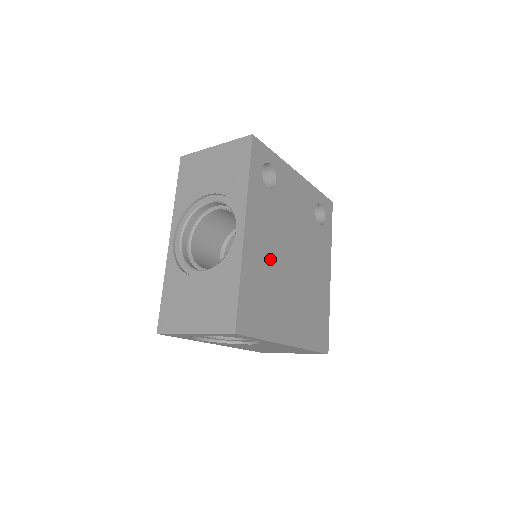
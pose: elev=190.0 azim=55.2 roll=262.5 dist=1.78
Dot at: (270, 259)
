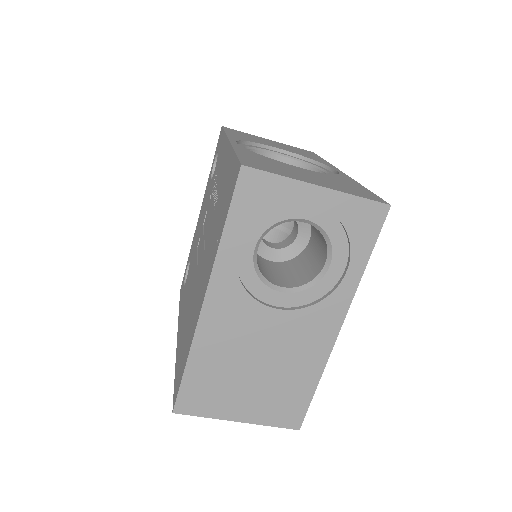
Dot at: occluded
